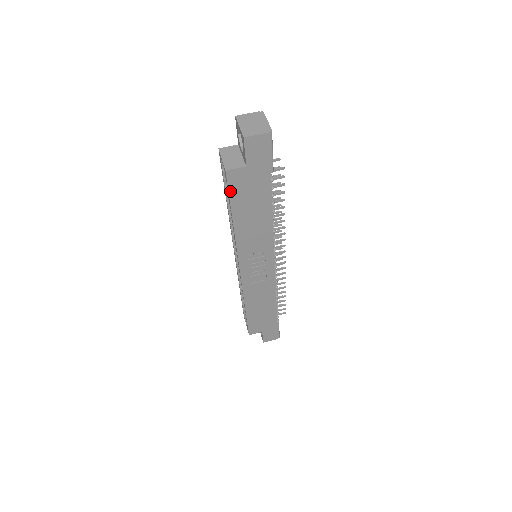
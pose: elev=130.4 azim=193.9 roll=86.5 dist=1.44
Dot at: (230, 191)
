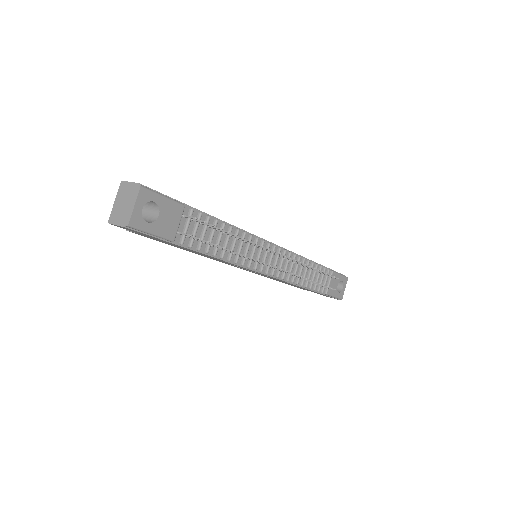
Dot at: (150, 238)
